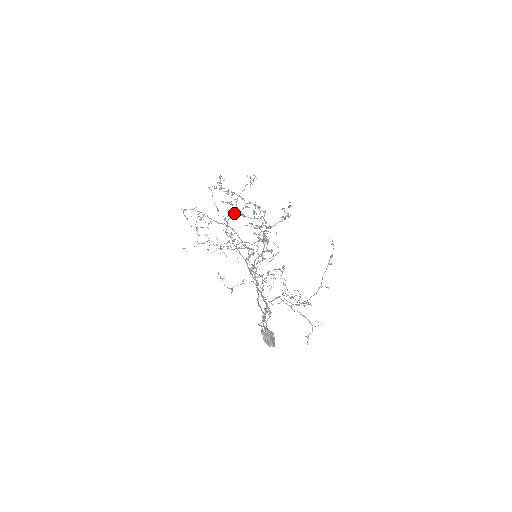
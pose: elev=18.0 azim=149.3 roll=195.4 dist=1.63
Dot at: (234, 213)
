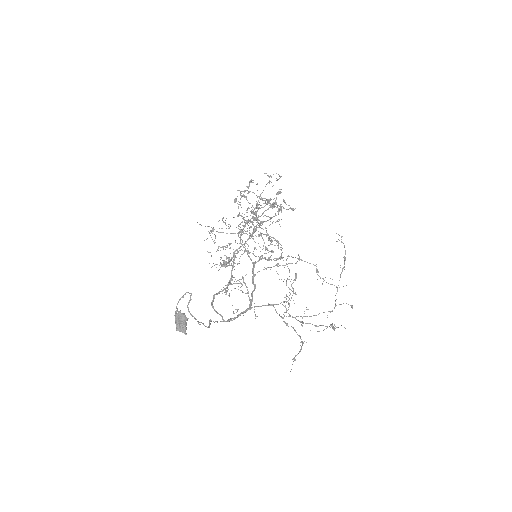
Dot at: occluded
